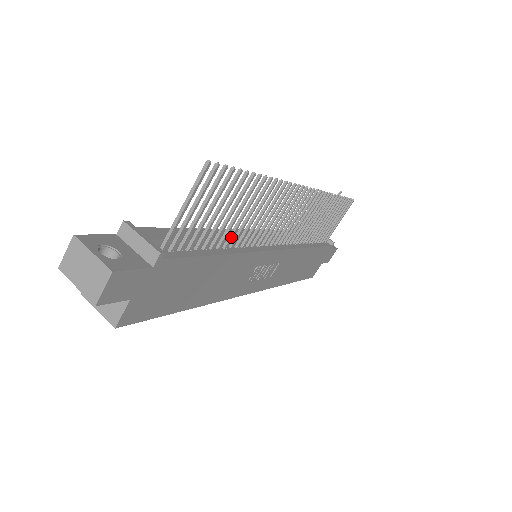
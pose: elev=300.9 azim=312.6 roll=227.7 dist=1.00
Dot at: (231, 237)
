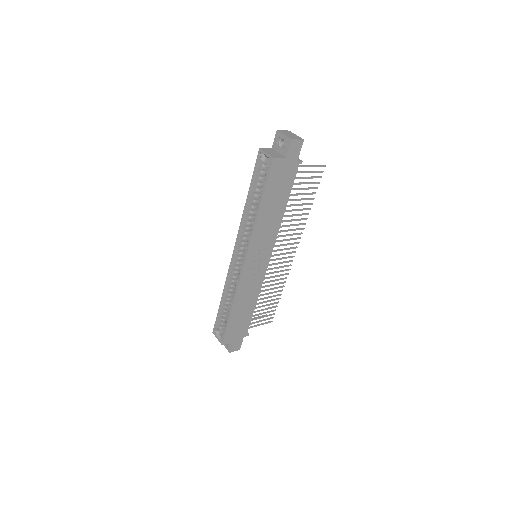
Dot at: (287, 211)
